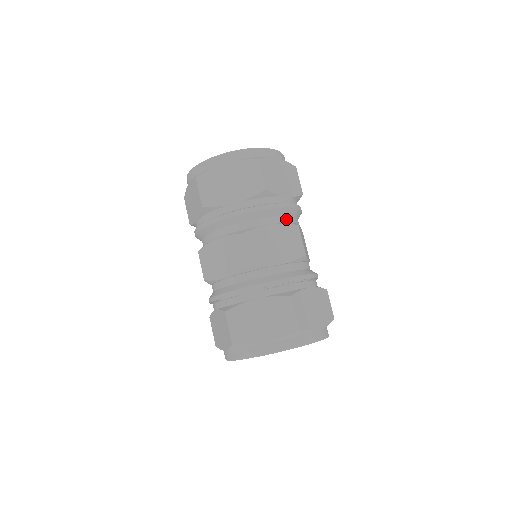
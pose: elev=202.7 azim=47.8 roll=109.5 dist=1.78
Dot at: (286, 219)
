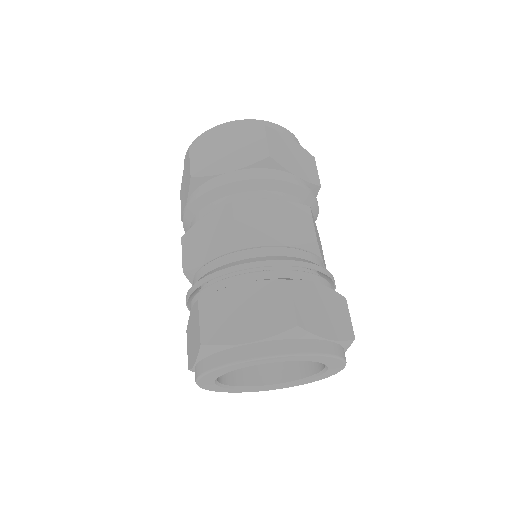
Dot at: occluded
